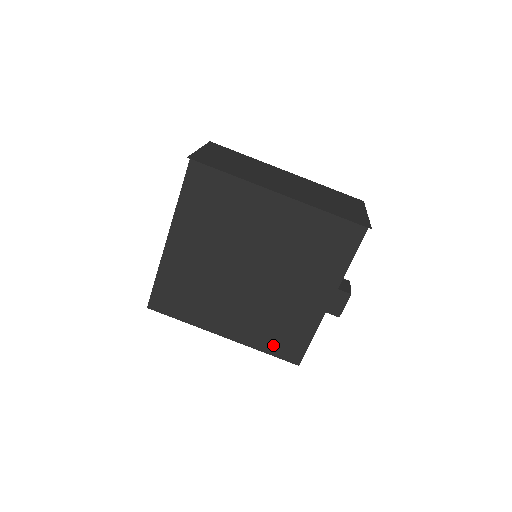
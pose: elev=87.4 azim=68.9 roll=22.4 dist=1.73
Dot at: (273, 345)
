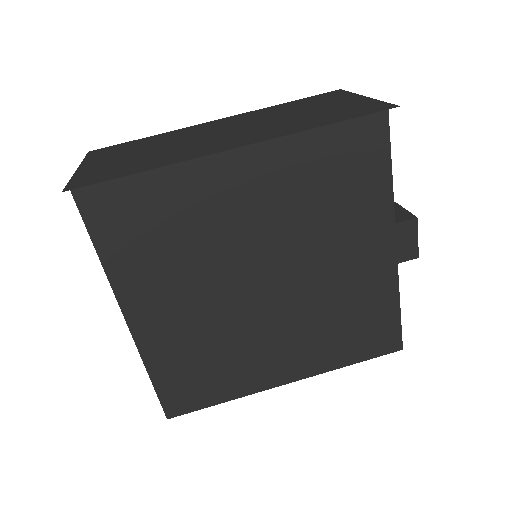
Dot at: (356, 349)
